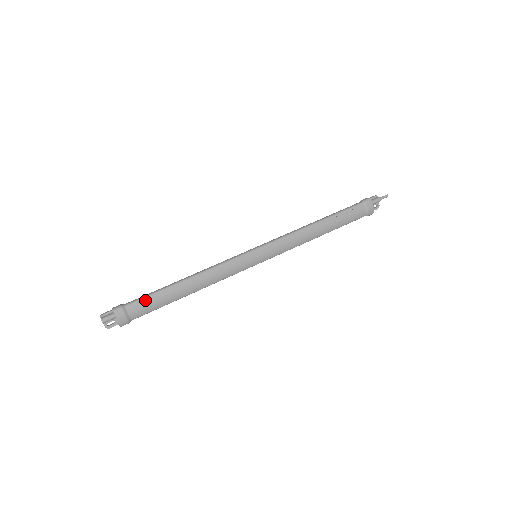
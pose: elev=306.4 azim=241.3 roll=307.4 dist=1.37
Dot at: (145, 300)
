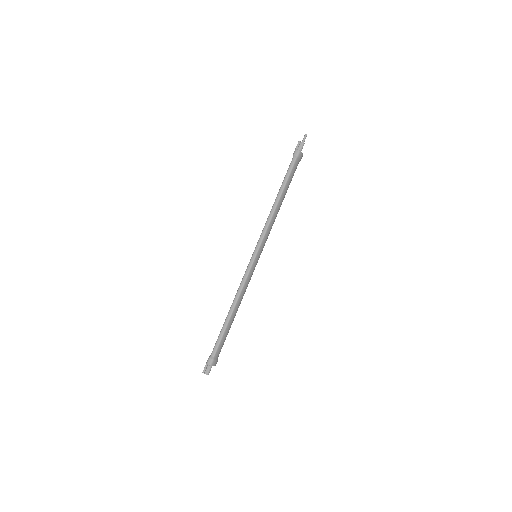
Dot at: (221, 343)
